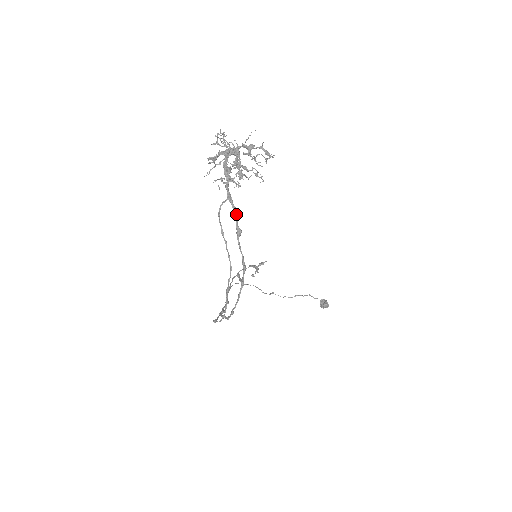
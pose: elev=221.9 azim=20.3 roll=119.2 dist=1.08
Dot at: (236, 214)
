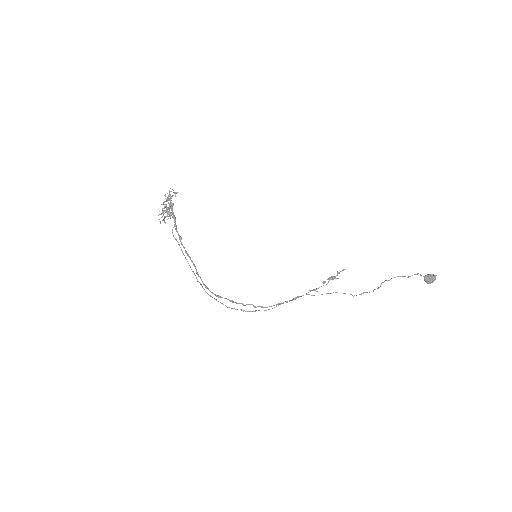
Dot at: (176, 231)
